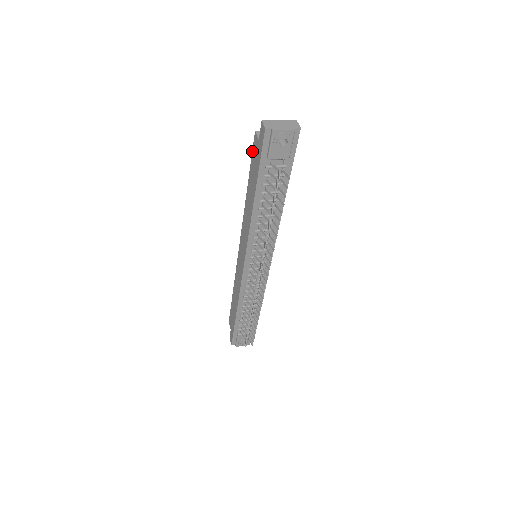
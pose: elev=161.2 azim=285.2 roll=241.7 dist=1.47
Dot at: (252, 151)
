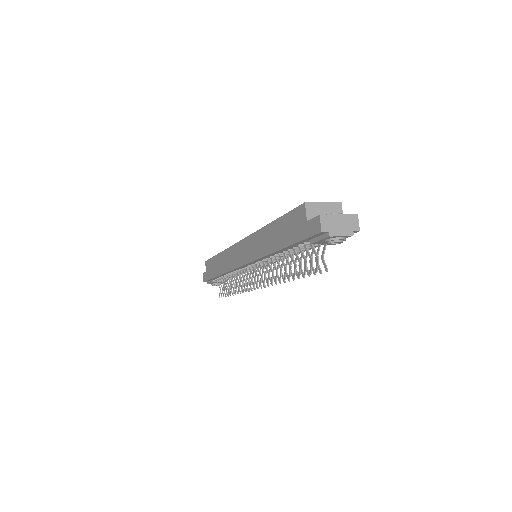
Dot at: (292, 210)
